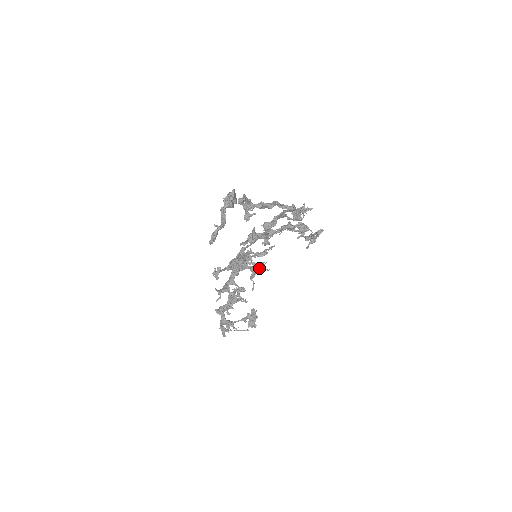
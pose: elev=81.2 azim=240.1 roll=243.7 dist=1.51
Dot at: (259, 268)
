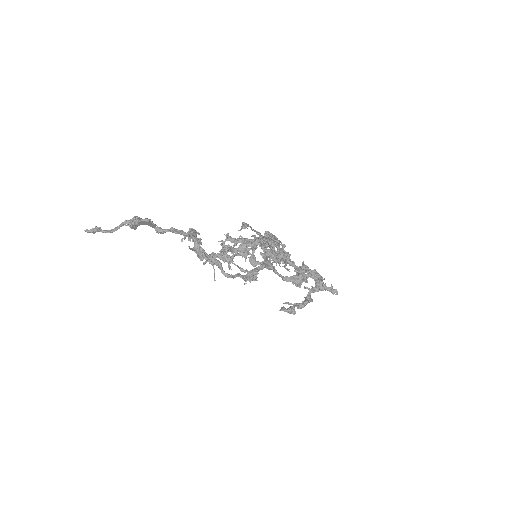
Dot at: (284, 261)
